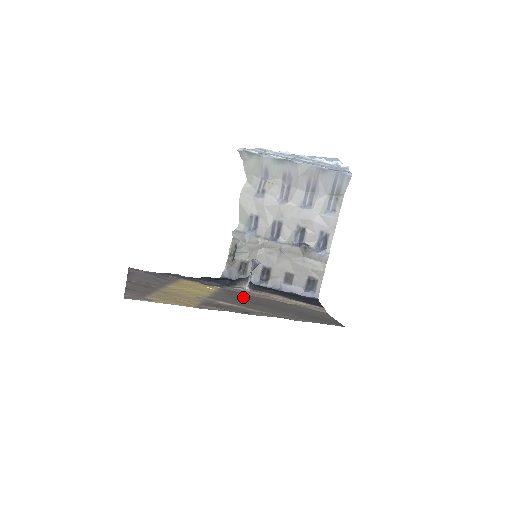
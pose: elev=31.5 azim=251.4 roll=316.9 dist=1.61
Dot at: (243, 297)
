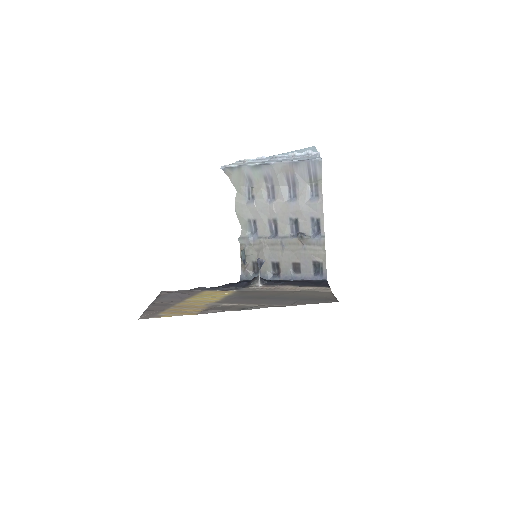
Dot at: (252, 295)
